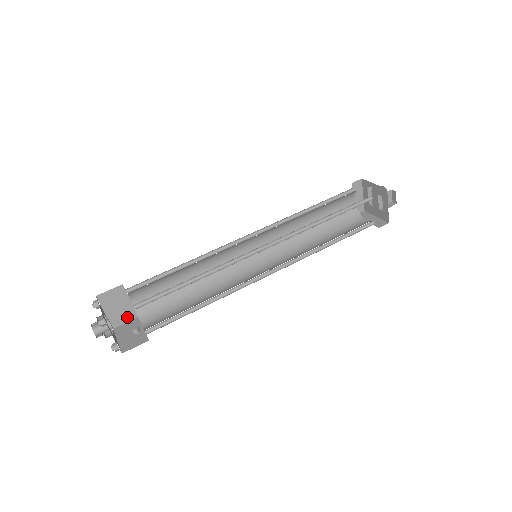
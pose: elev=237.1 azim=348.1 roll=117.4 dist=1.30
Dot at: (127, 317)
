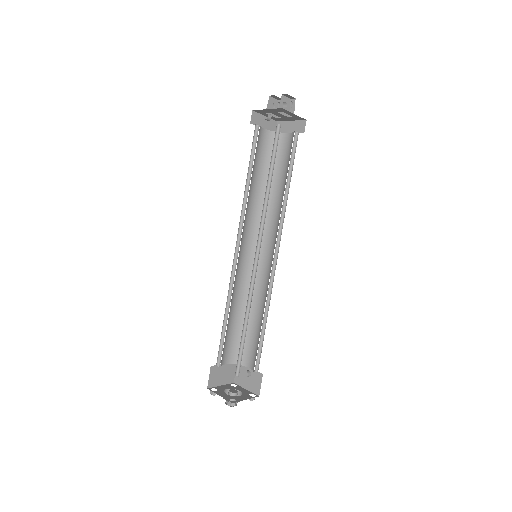
Dot at: (232, 370)
